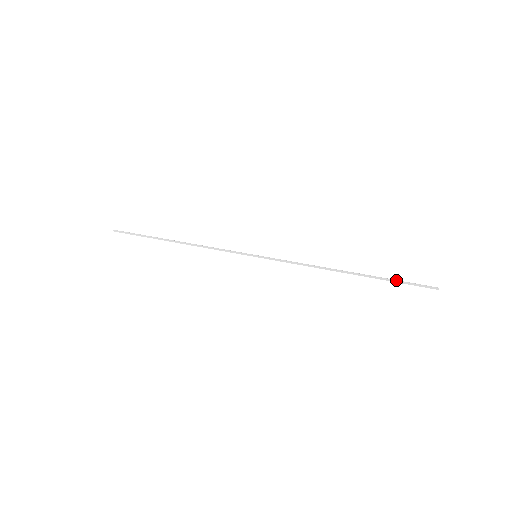
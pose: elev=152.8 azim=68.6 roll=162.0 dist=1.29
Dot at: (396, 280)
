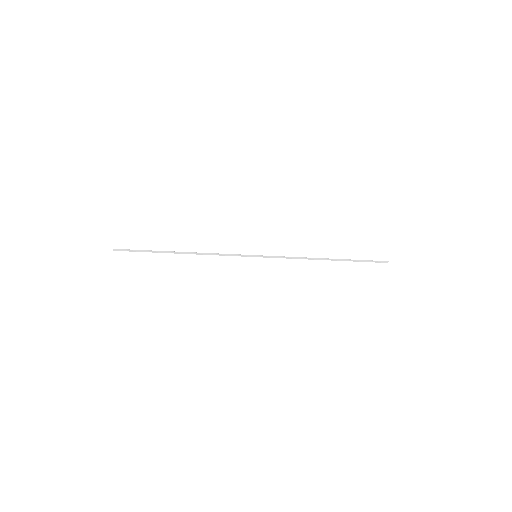
Dot at: (361, 260)
